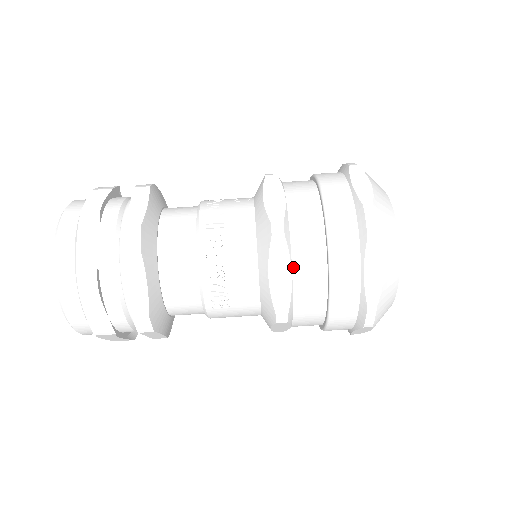
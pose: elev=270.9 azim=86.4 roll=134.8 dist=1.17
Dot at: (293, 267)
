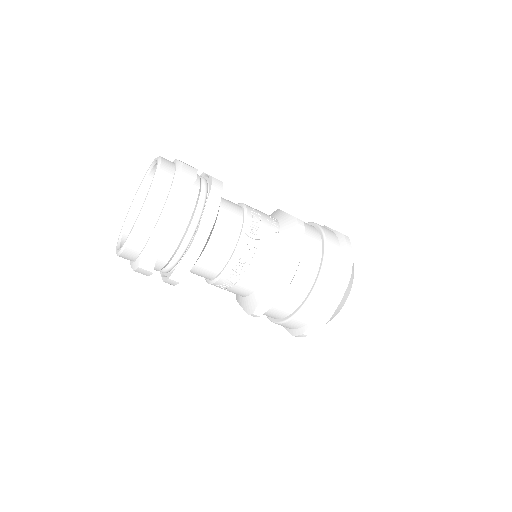
Dot at: (281, 299)
